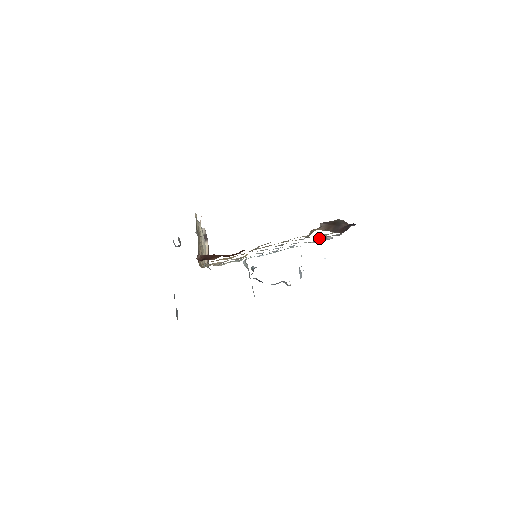
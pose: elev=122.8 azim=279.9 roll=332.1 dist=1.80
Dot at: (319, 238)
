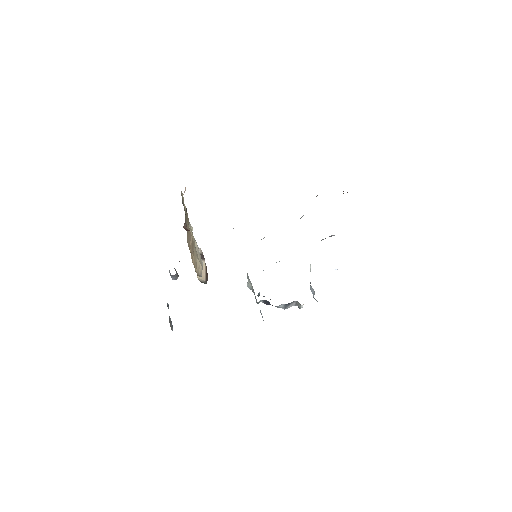
Dot at: occluded
